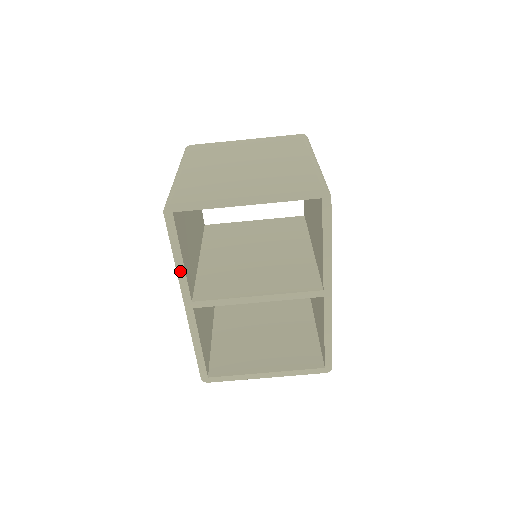
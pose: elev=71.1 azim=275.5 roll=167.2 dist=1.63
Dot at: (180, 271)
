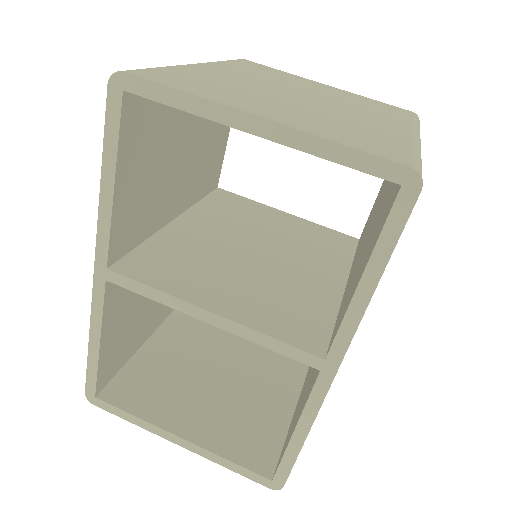
Dot at: (104, 207)
